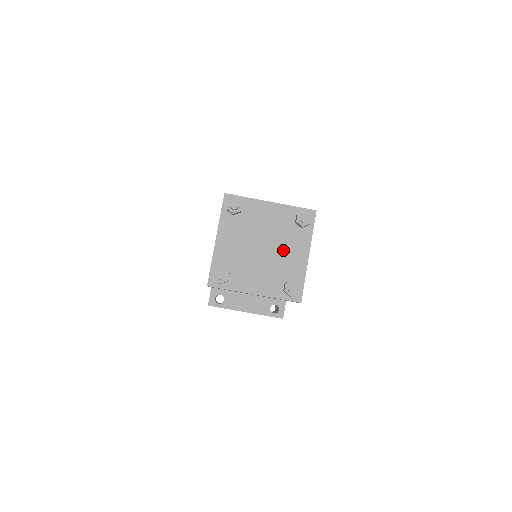
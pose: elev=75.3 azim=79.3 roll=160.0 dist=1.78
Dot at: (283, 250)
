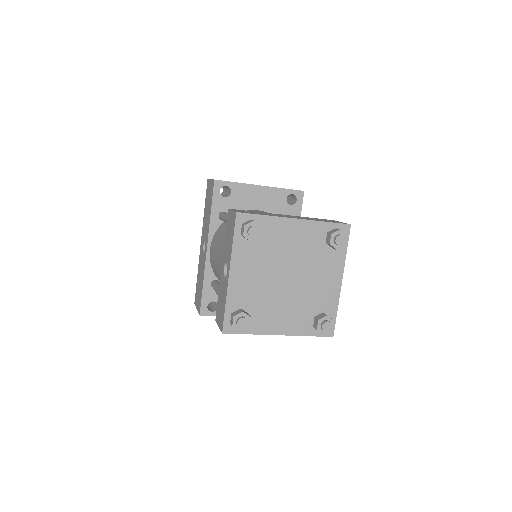
Dot at: (312, 278)
